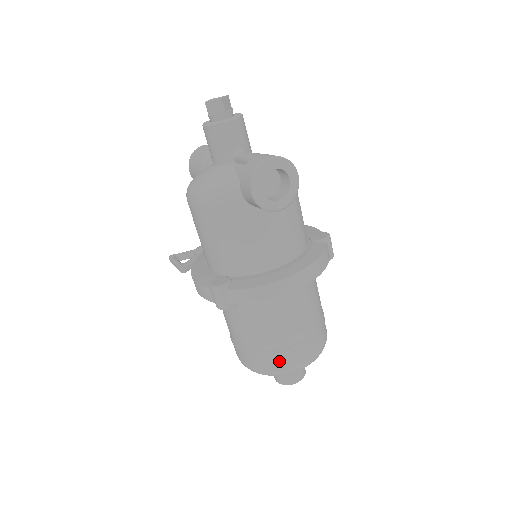
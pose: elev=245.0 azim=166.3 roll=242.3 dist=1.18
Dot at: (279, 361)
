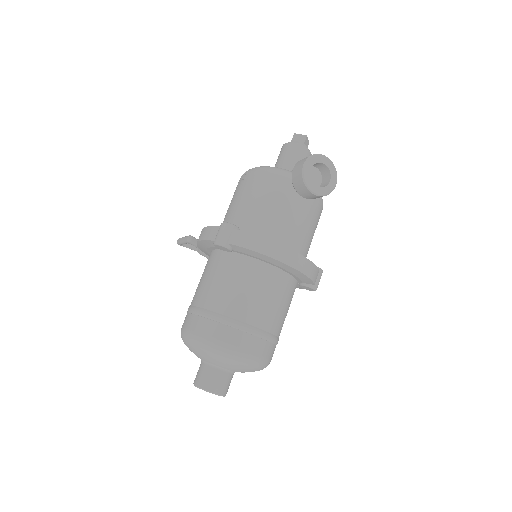
Dot at: (226, 331)
